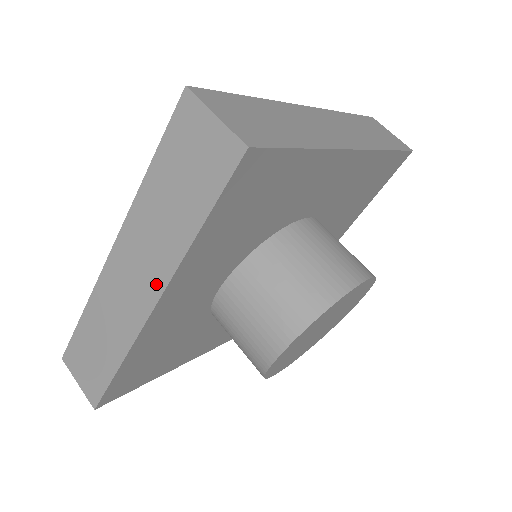
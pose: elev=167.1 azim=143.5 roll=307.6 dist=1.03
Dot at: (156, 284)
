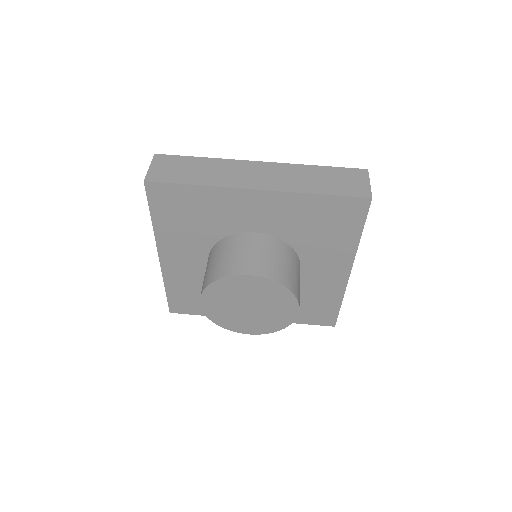
Dot at: occluded
